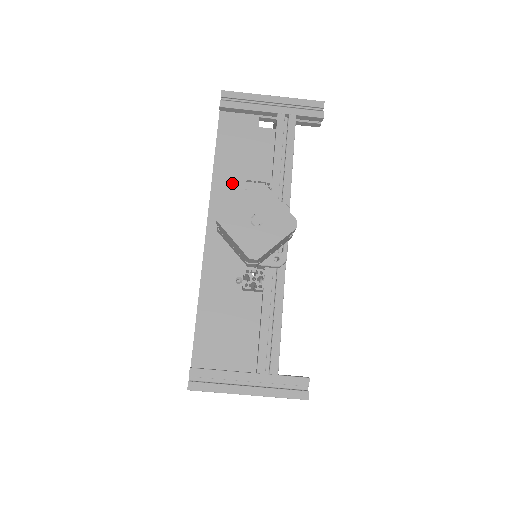
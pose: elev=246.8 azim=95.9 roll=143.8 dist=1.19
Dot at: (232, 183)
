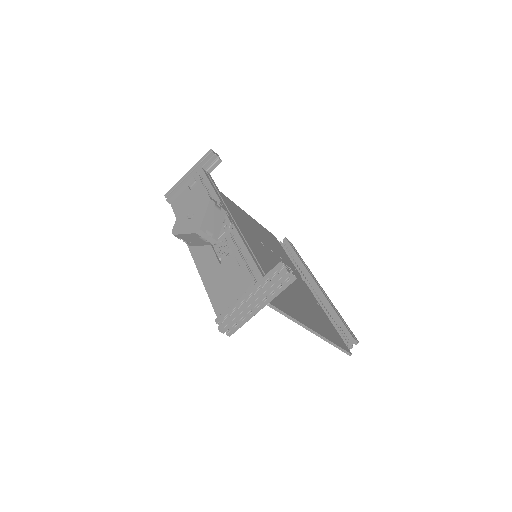
Dot at: occluded
